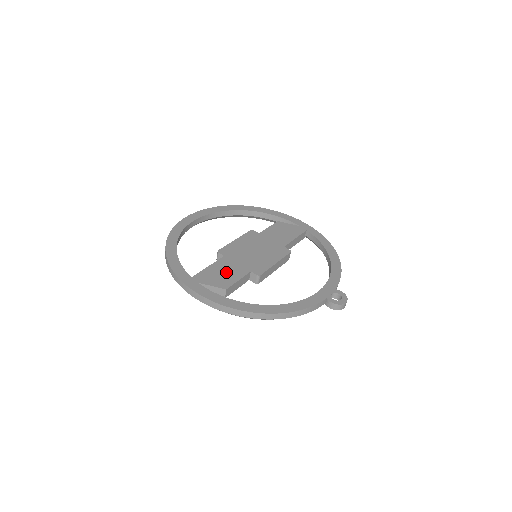
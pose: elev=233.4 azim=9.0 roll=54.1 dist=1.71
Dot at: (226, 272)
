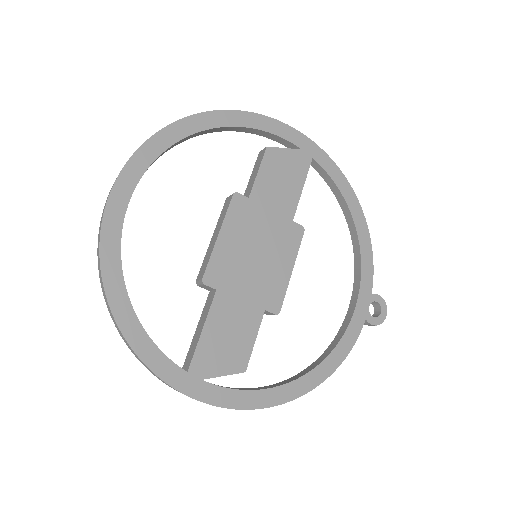
Dot at: (233, 331)
